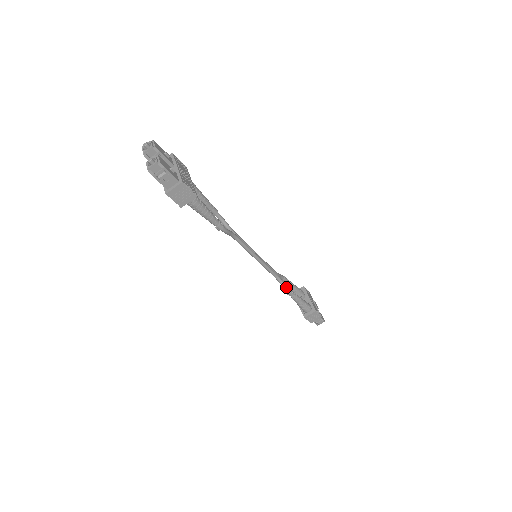
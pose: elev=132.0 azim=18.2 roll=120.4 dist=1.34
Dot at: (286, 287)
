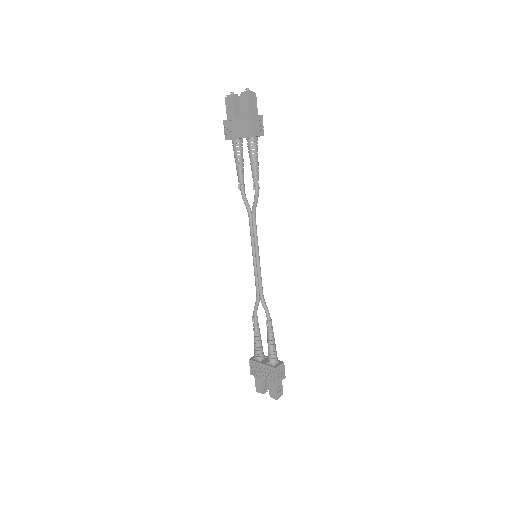
Dot at: occluded
